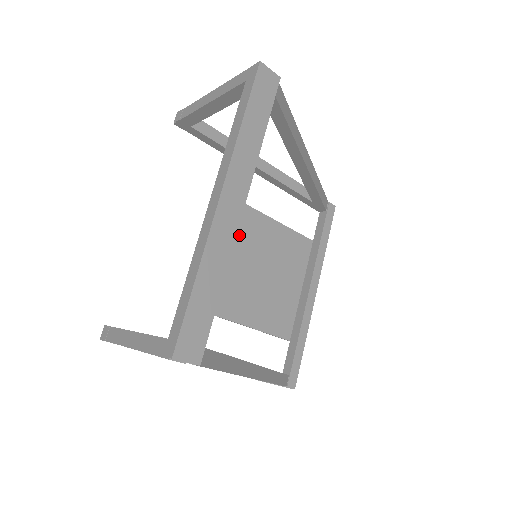
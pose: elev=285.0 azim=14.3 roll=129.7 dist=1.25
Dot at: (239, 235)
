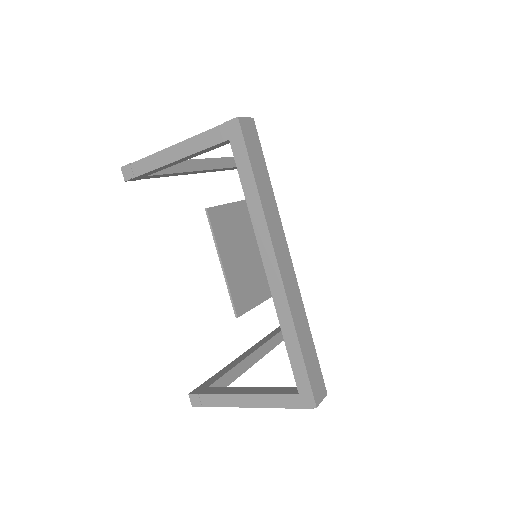
Dot at: (219, 239)
